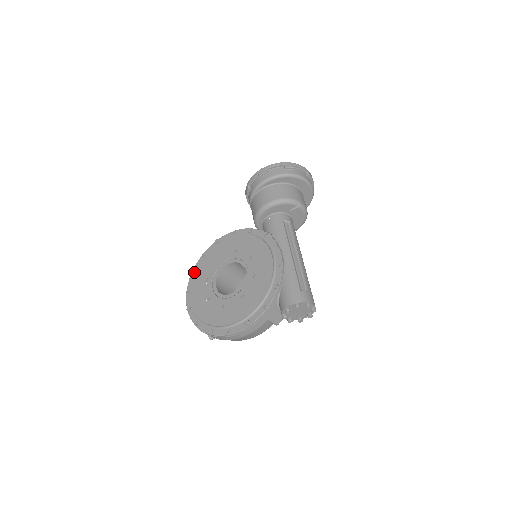
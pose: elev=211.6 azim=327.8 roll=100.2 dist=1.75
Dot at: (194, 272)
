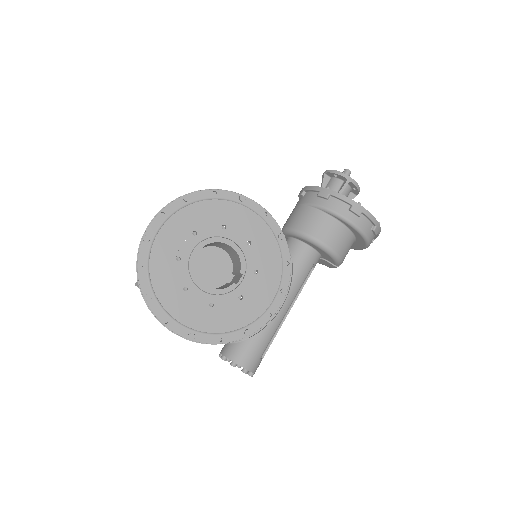
Dot at: (189, 200)
